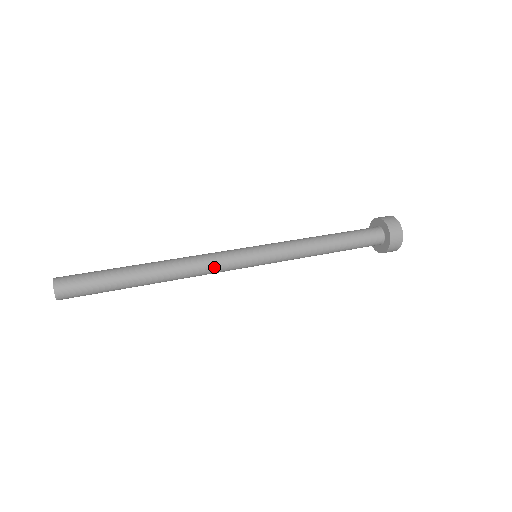
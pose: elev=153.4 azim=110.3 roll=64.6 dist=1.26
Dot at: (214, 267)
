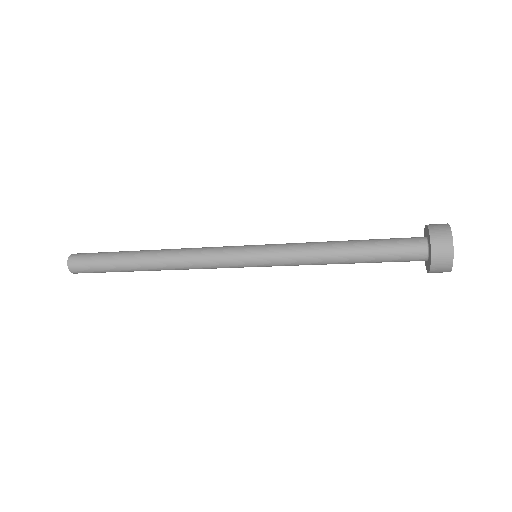
Dot at: (204, 262)
